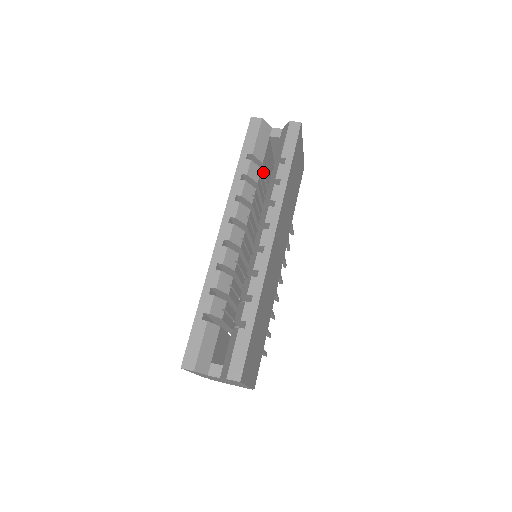
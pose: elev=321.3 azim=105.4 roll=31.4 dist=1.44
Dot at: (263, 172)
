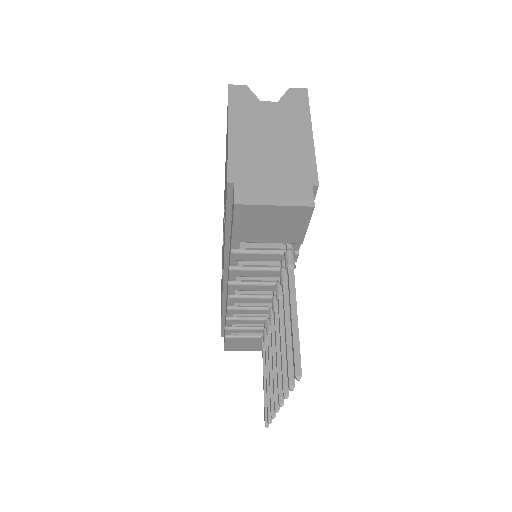
Dot at: occluded
